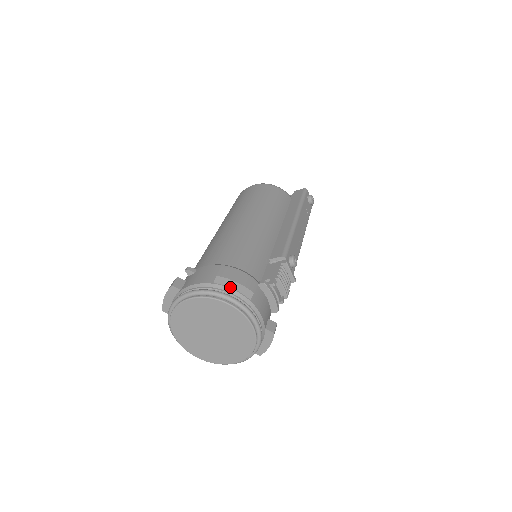
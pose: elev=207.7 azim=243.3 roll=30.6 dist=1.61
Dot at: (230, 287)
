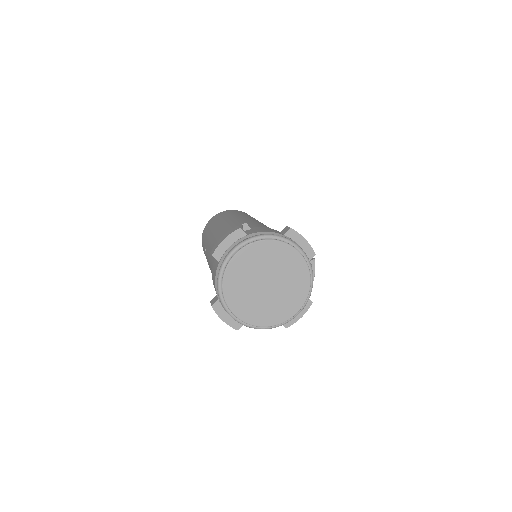
Dot at: (297, 243)
